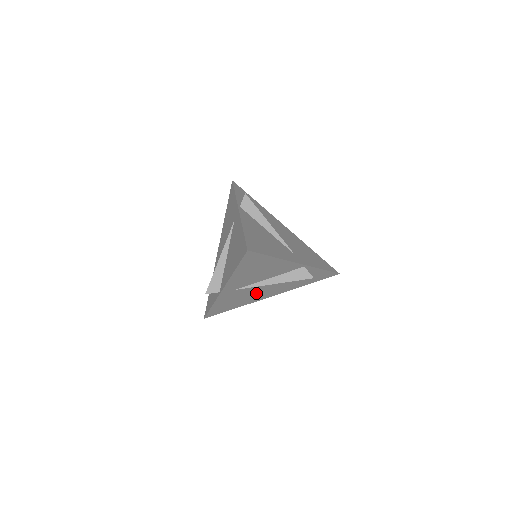
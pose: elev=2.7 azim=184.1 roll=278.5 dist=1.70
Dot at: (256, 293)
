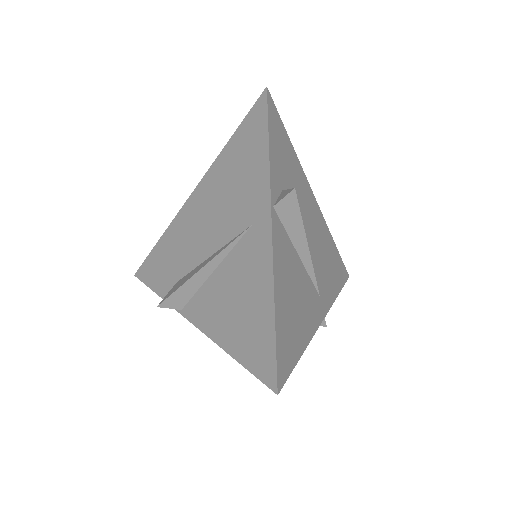
Dot at: occluded
